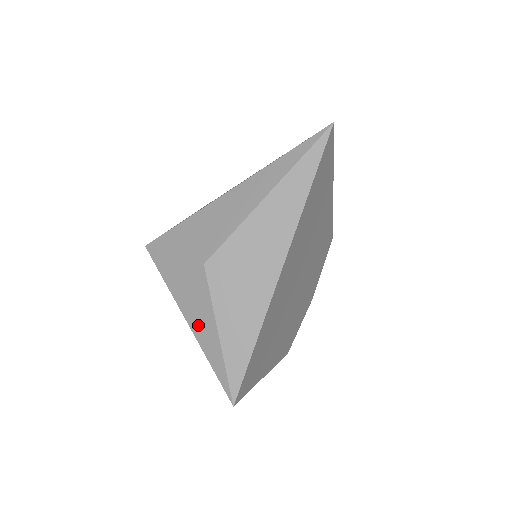
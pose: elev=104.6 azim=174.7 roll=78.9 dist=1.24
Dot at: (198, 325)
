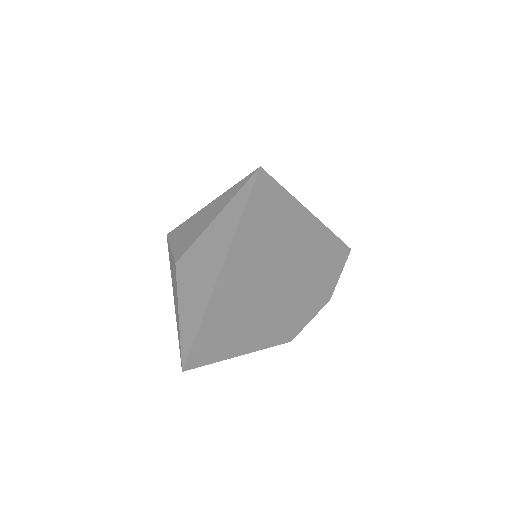
Dot at: (175, 305)
